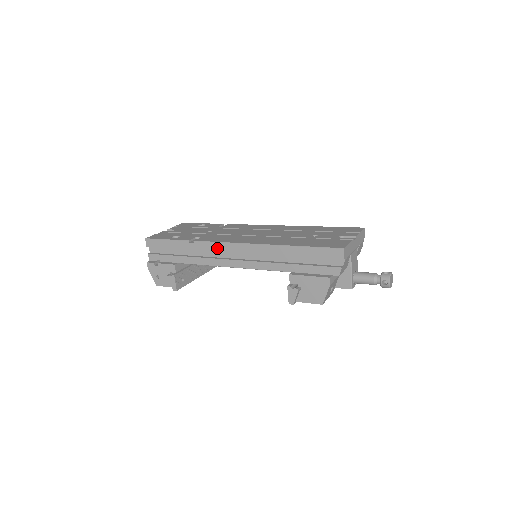
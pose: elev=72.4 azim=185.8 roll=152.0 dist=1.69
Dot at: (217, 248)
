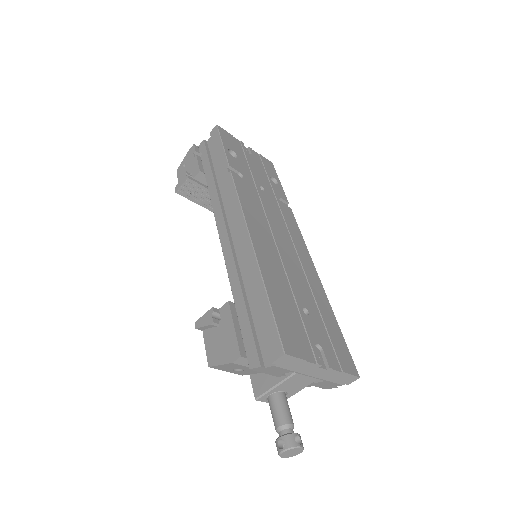
Dot at: (232, 200)
